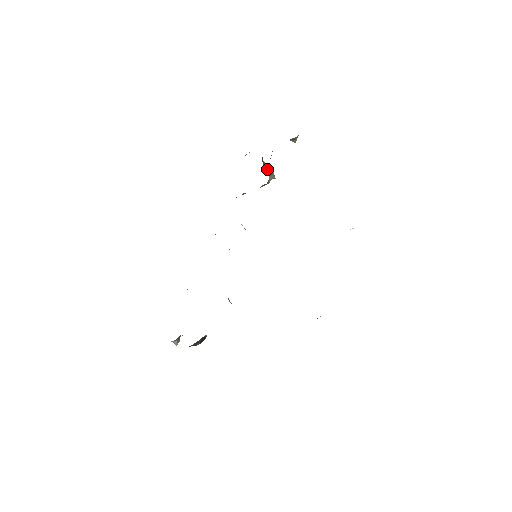
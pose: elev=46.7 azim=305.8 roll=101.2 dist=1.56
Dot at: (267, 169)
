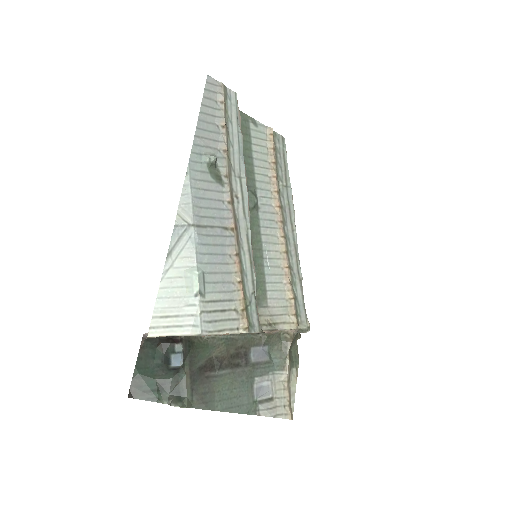
Dot at: occluded
